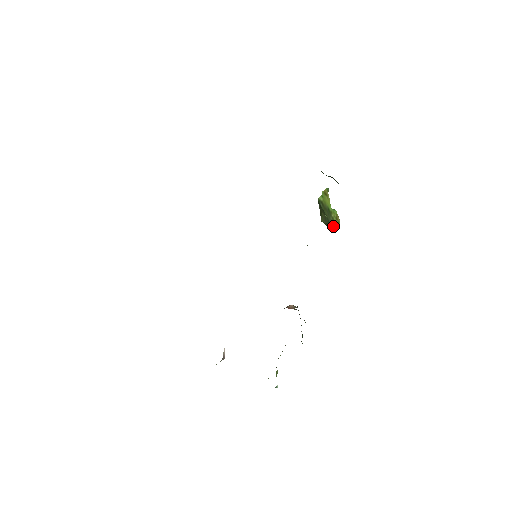
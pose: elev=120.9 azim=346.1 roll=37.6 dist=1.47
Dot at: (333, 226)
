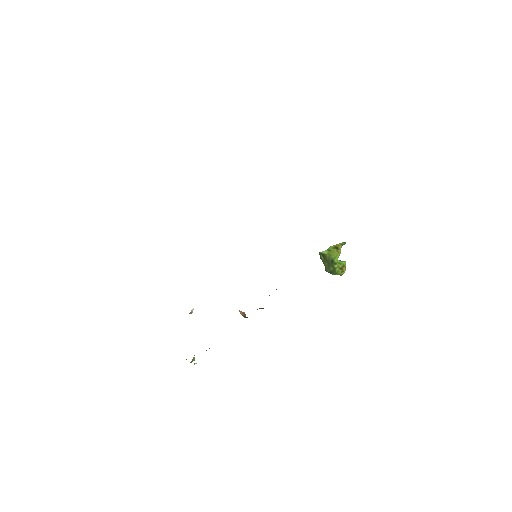
Dot at: (332, 273)
